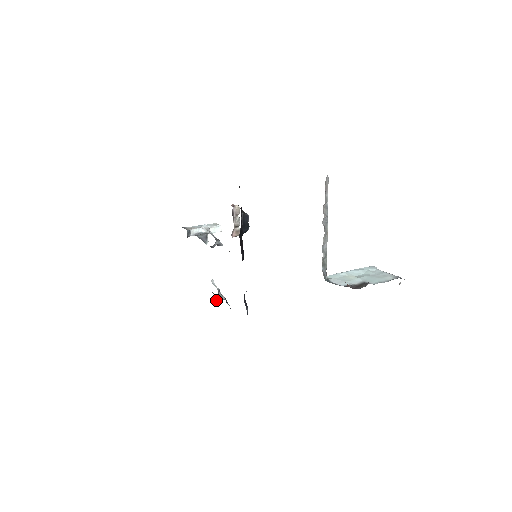
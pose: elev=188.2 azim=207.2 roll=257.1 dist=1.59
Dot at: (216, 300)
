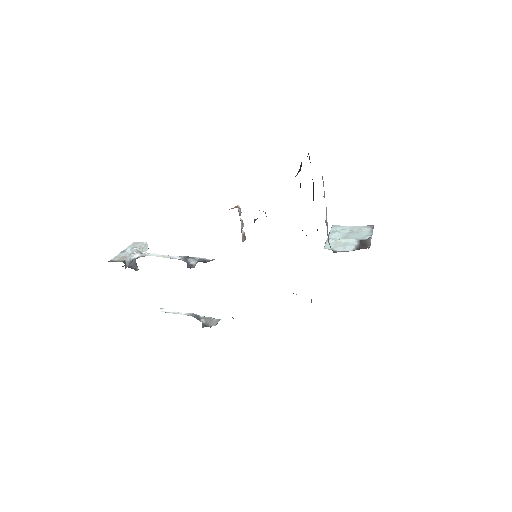
Dot at: (205, 325)
